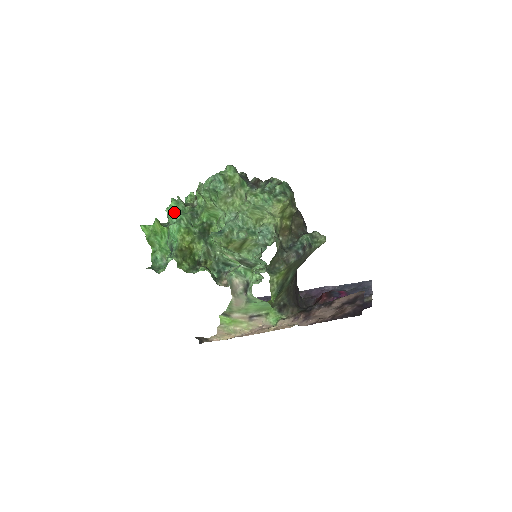
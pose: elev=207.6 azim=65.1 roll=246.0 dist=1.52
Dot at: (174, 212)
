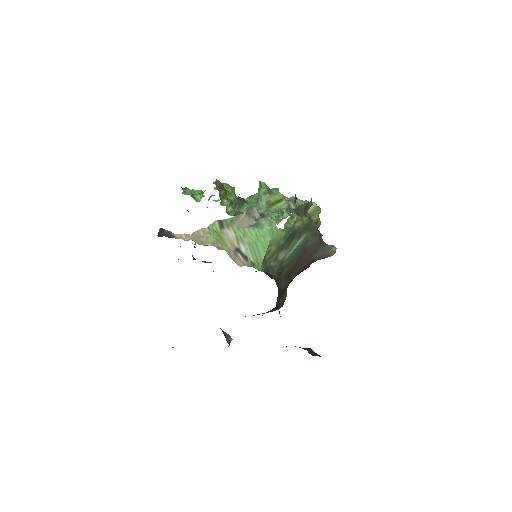
Dot at: occluded
